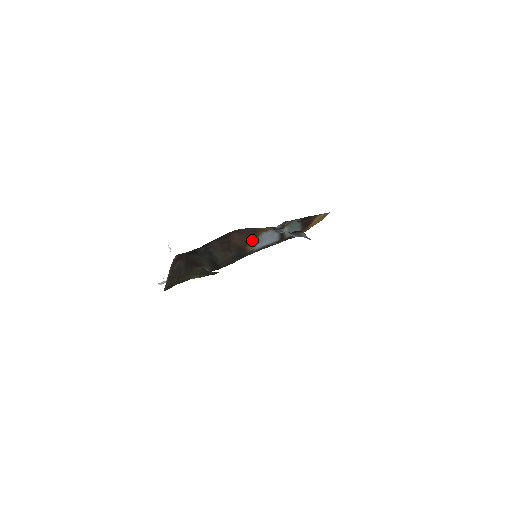
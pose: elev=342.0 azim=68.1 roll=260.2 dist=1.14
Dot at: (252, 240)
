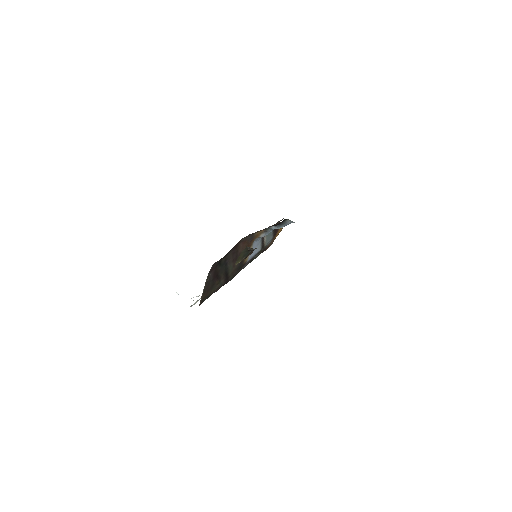
Dot at: occluded
